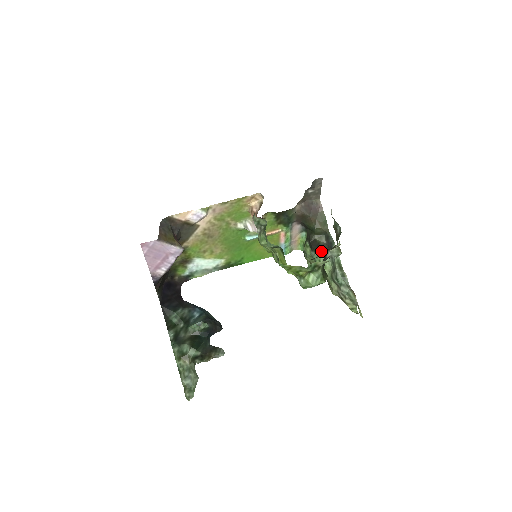
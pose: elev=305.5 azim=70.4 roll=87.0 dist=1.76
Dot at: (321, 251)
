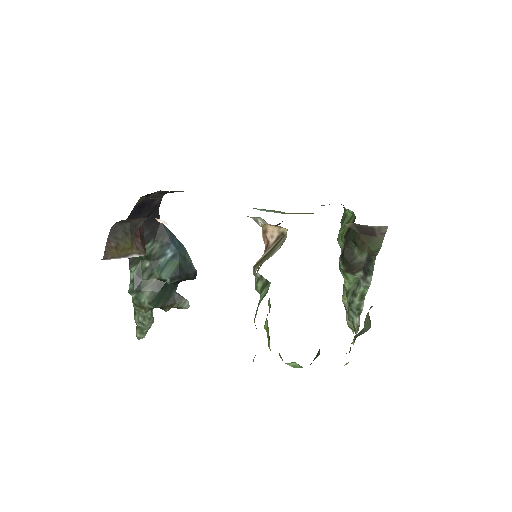
Dot at: (351, 270)
